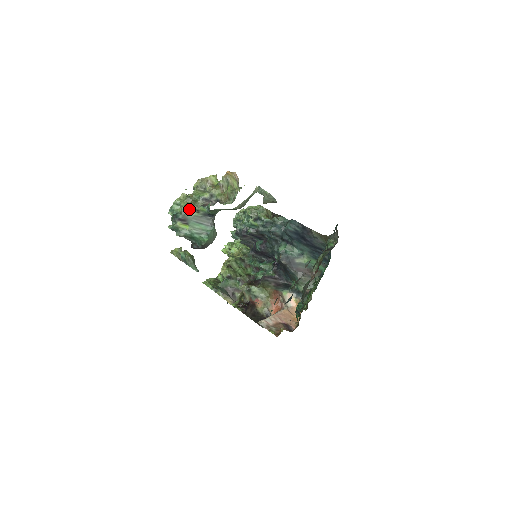
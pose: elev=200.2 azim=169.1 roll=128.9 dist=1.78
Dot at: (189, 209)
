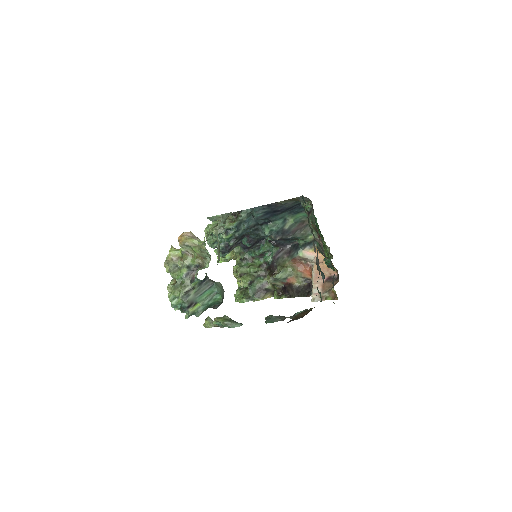
Dot at: (186, 294)
